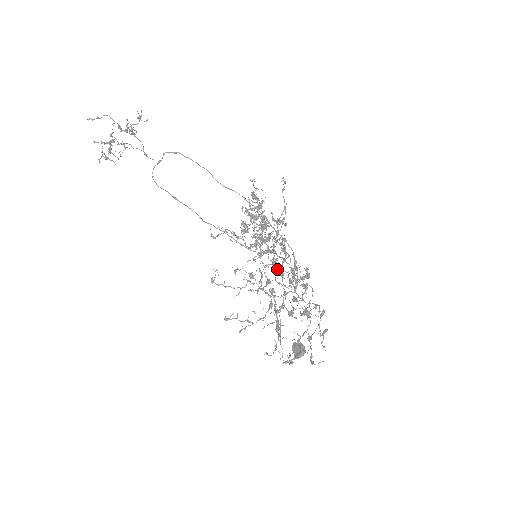
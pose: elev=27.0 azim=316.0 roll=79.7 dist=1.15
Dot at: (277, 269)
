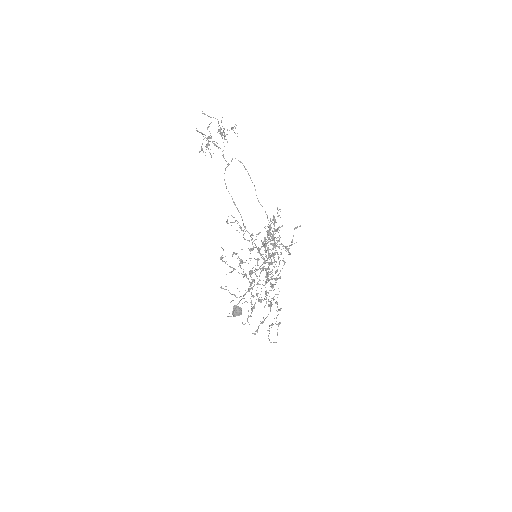
Dot at: (262, 268)
